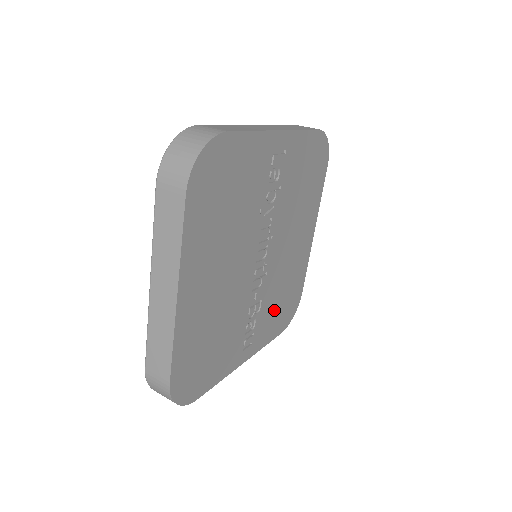
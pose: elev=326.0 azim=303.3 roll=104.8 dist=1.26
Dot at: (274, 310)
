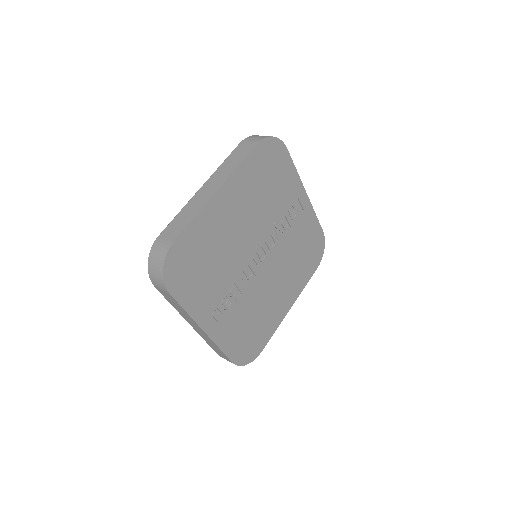
Dot at: (241, 324)
